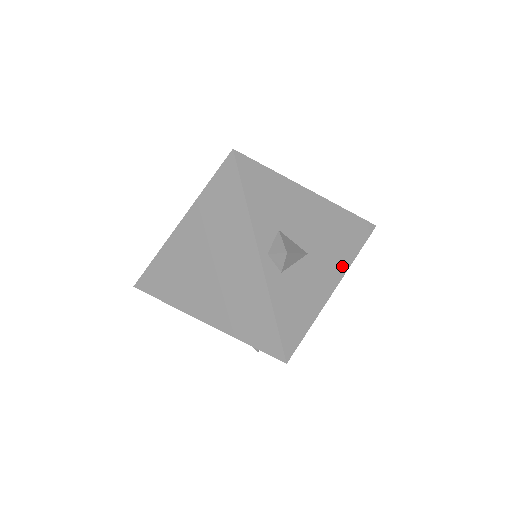
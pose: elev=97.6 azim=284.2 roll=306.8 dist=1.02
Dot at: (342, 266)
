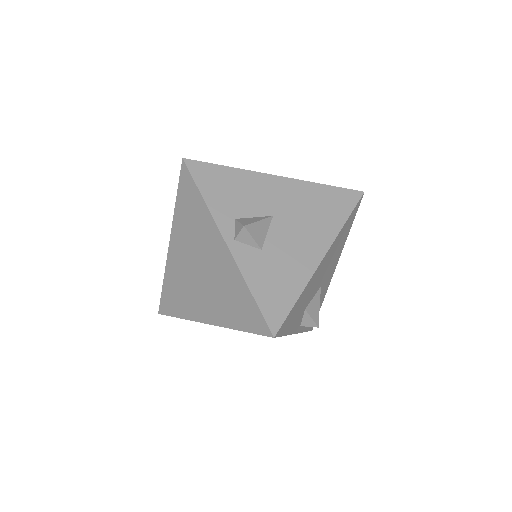
Dot at: (340, 254)
